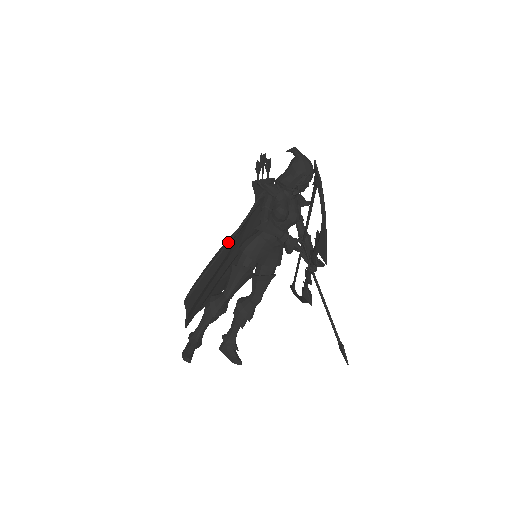
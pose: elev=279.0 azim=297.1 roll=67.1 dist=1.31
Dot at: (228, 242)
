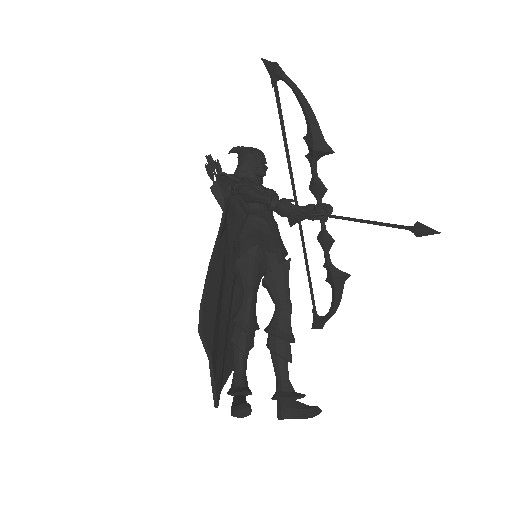
Dot at: (217, 236)
